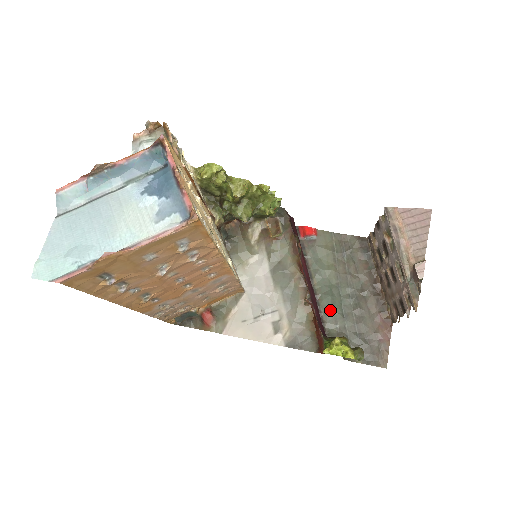
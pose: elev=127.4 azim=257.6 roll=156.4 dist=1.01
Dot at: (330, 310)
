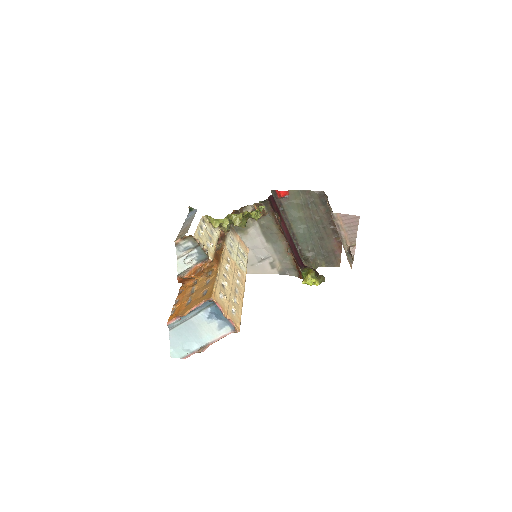
Dot at: (303, 241)
